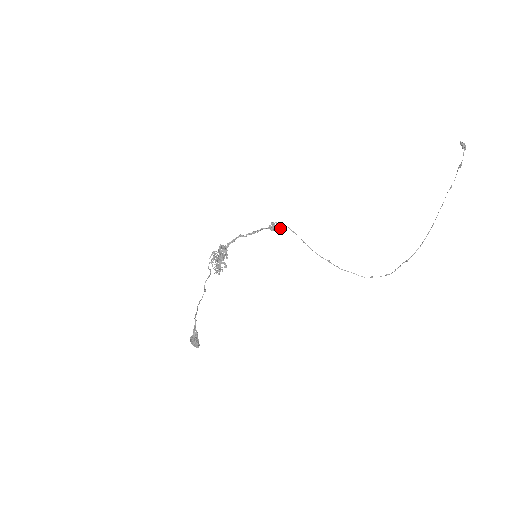
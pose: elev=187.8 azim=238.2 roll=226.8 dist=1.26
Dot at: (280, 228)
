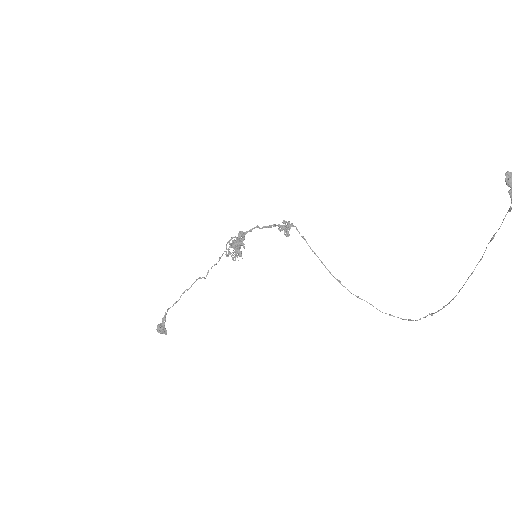
Dot at: (286, 231)
